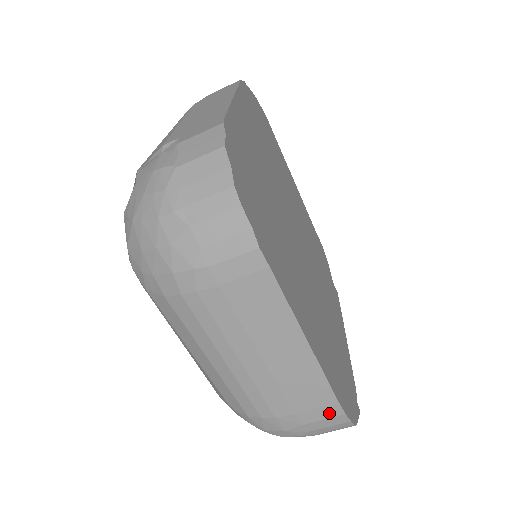
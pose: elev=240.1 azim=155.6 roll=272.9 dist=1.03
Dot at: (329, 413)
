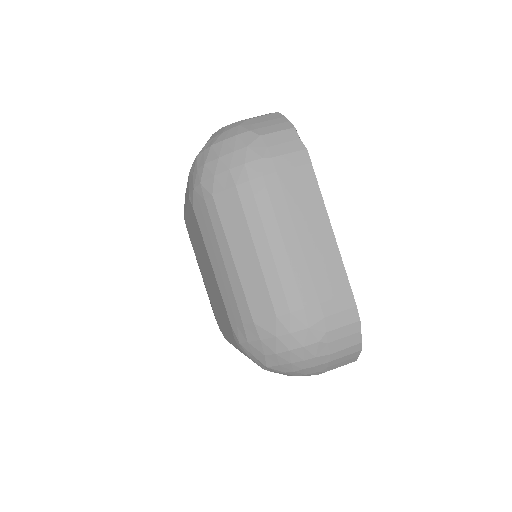
Dot at: (344, 304)
